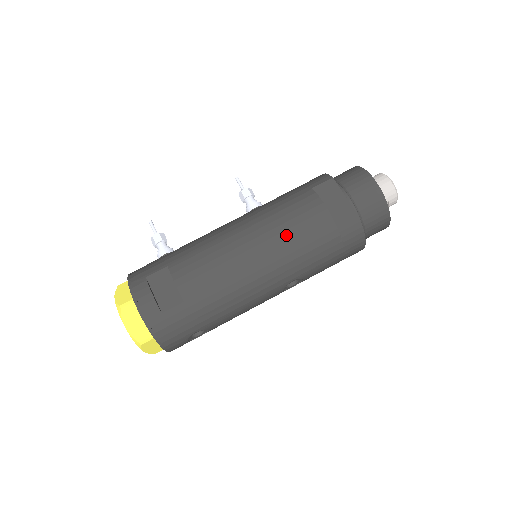
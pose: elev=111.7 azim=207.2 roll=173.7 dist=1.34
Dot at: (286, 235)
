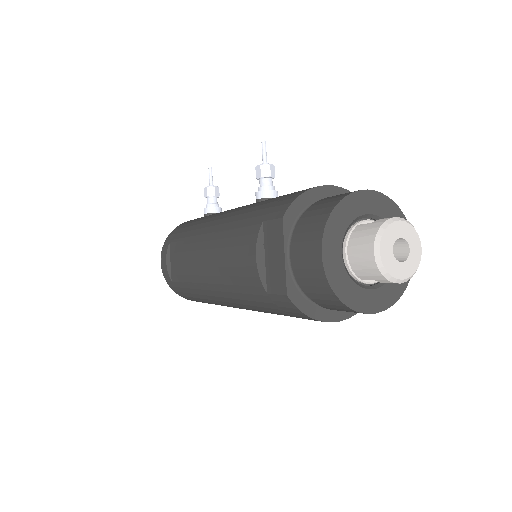
Dot at: (227, 272)
